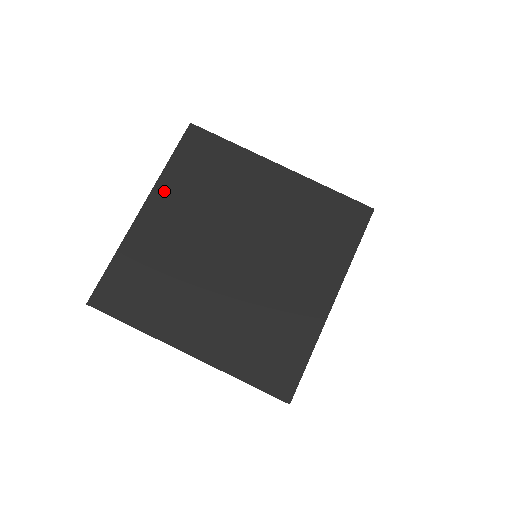
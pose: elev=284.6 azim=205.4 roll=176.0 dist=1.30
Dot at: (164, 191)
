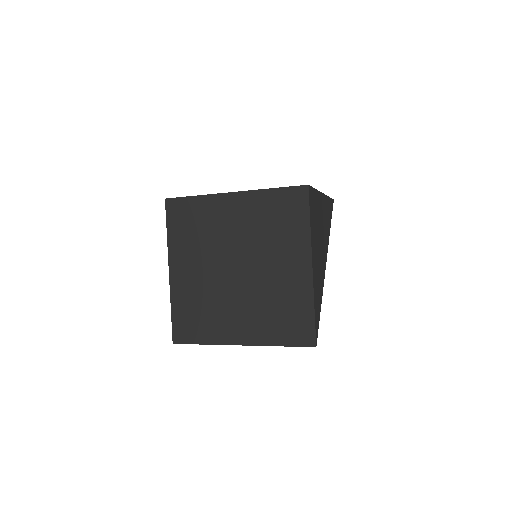
Dot at: (175, 253)
